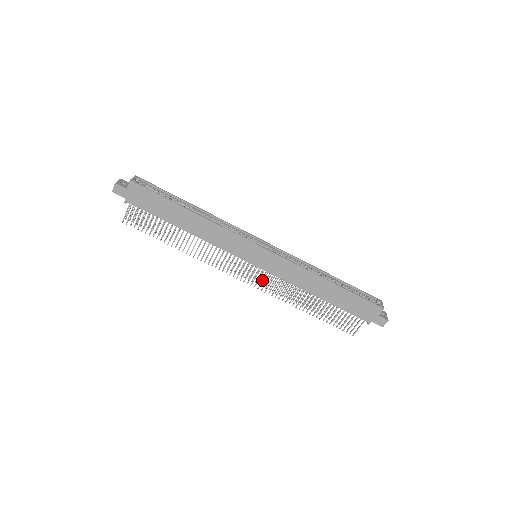
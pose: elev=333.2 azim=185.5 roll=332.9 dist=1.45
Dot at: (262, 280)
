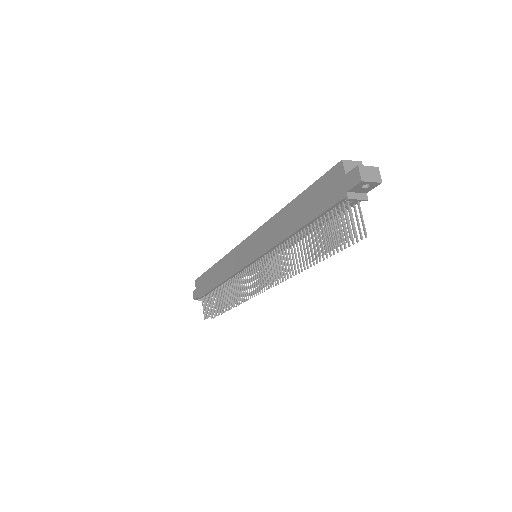
Dot at: (264, 272)
